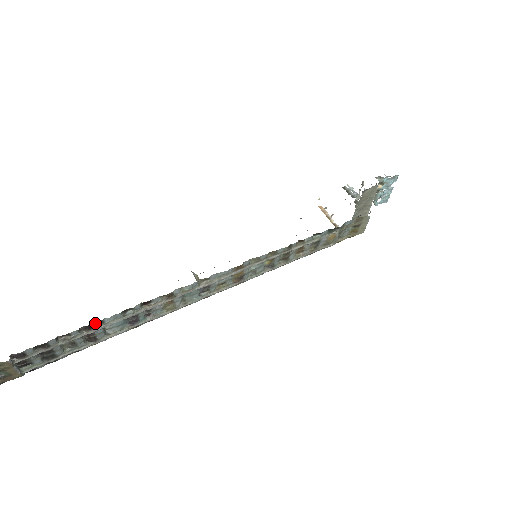
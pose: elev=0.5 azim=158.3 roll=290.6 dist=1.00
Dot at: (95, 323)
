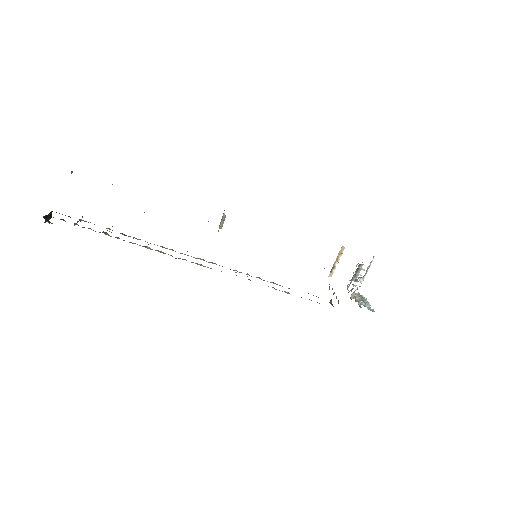
Dot at: occluded
